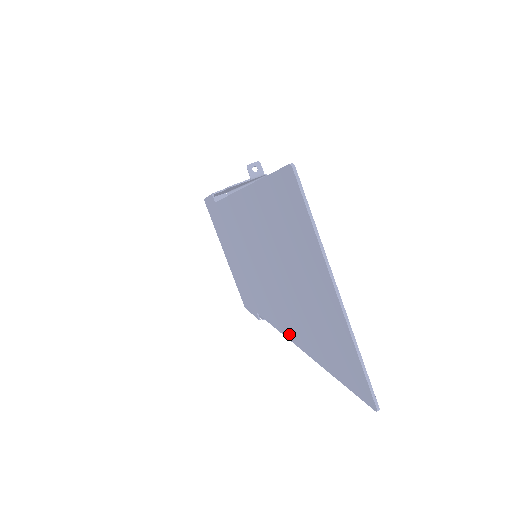
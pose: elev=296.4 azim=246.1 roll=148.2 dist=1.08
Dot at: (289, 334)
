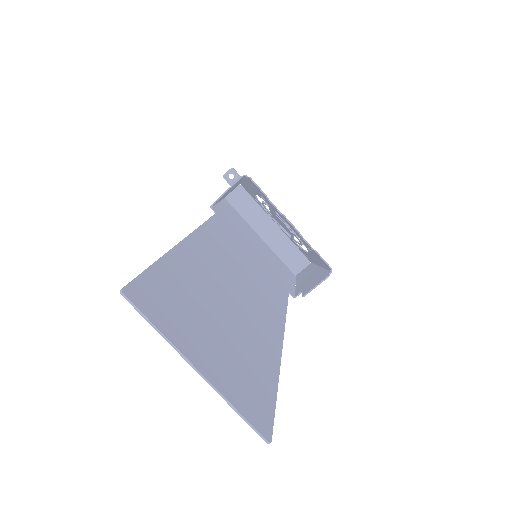
Dot at: (277, 336)
